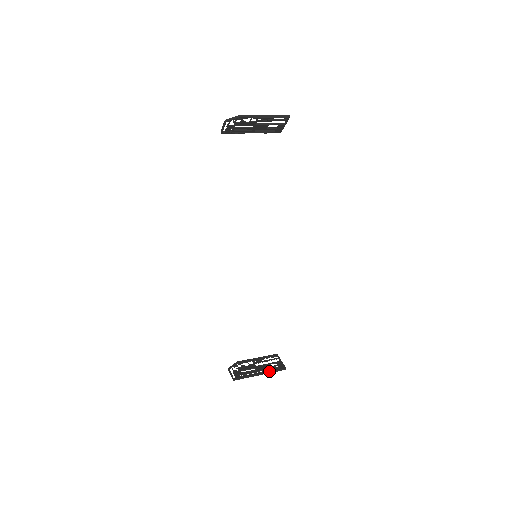
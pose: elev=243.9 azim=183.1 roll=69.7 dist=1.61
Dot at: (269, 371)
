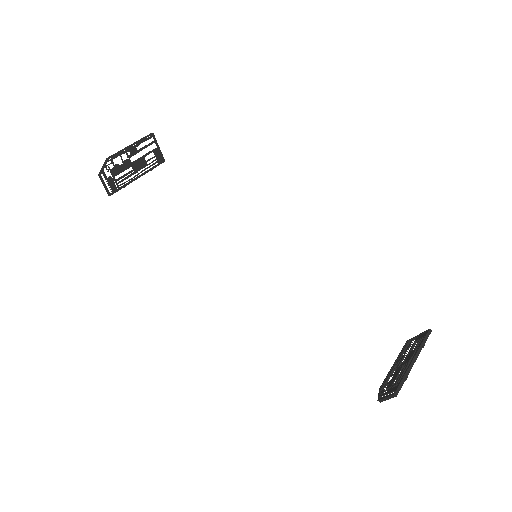
Dot at: (418, 348)
